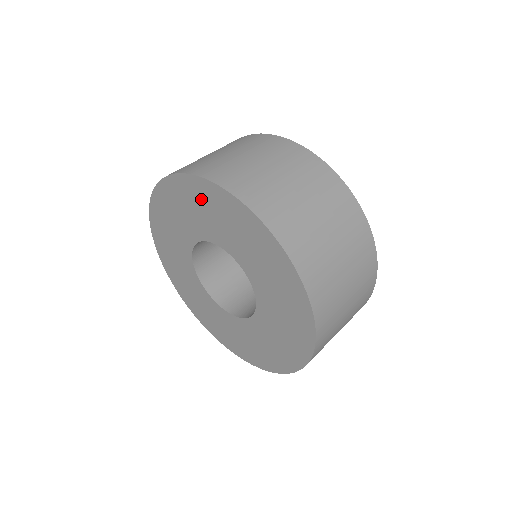
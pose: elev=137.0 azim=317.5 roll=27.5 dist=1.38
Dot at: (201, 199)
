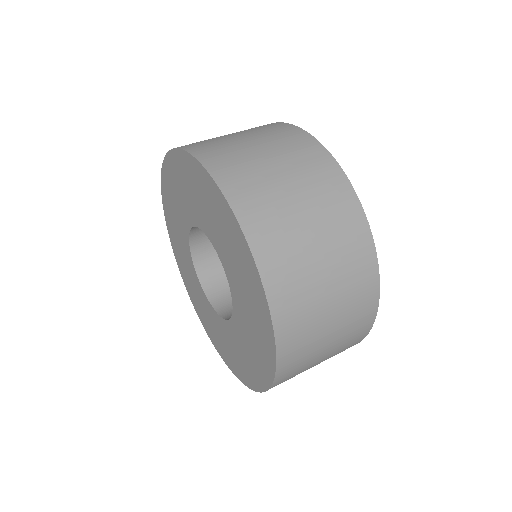
Dot at: (217, 209)
